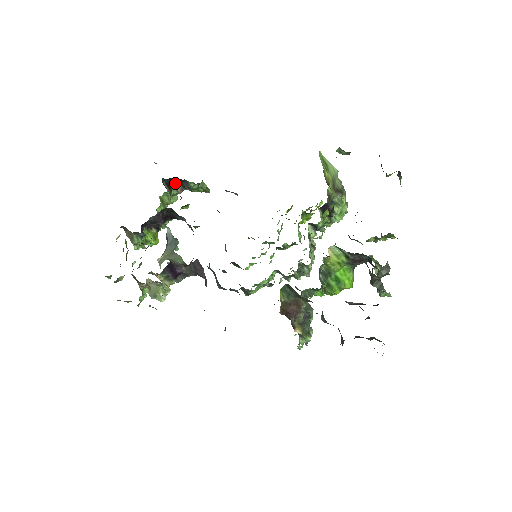
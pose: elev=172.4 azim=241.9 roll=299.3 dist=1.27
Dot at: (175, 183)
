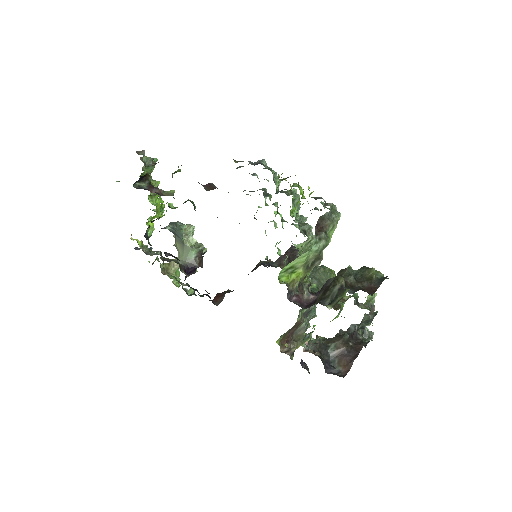
Dot at: occluded
